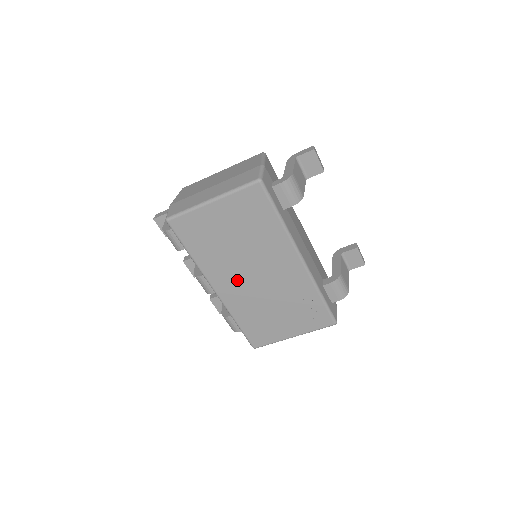
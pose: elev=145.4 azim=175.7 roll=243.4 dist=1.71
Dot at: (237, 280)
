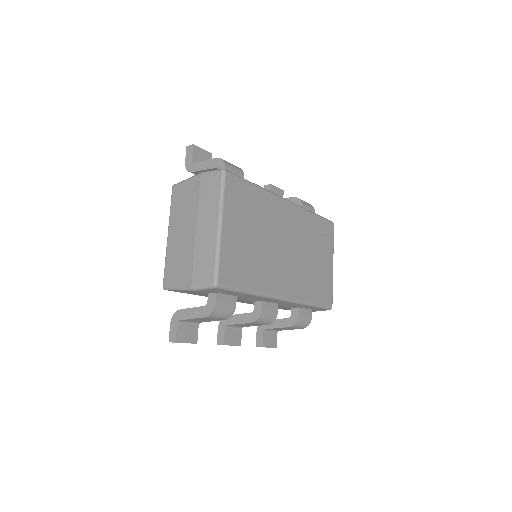
Dot at: (283, 269)
